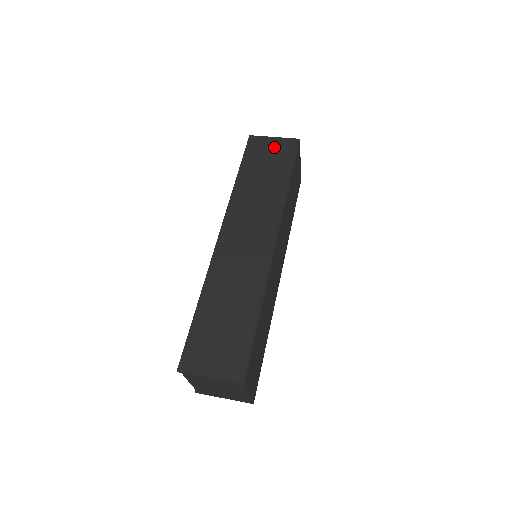
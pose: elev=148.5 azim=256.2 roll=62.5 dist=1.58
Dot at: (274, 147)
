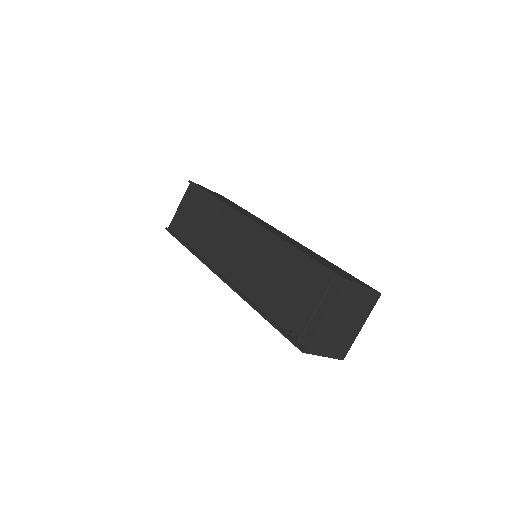
Dot at: (215, 193)
